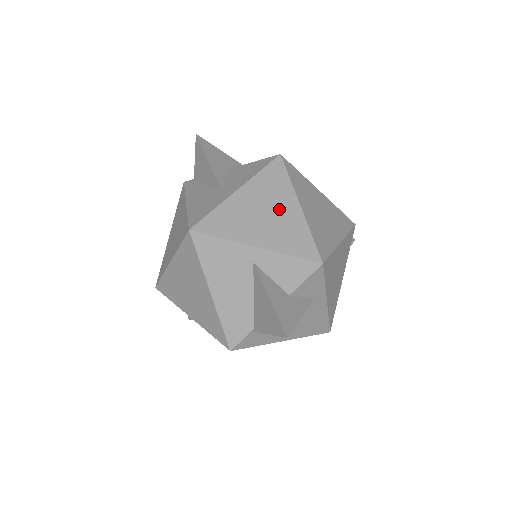
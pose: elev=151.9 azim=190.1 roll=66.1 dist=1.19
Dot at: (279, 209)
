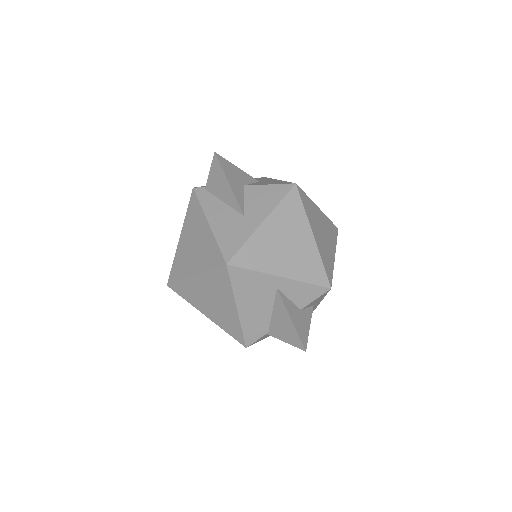
Dot at: (297, 240)
